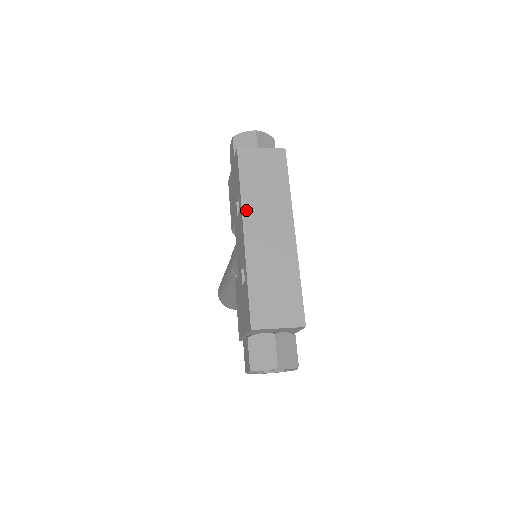
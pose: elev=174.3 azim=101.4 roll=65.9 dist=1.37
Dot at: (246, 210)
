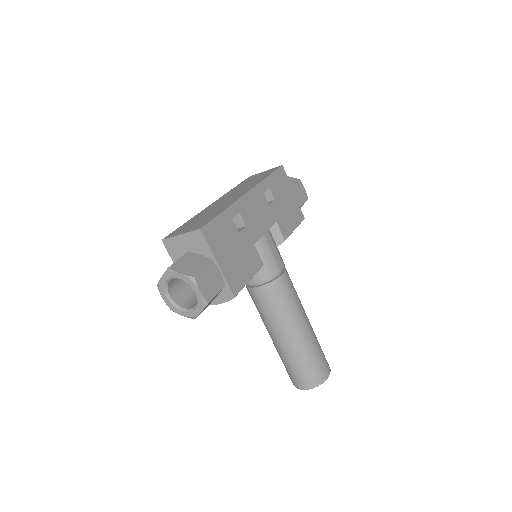
Dot at: (225, 195)
